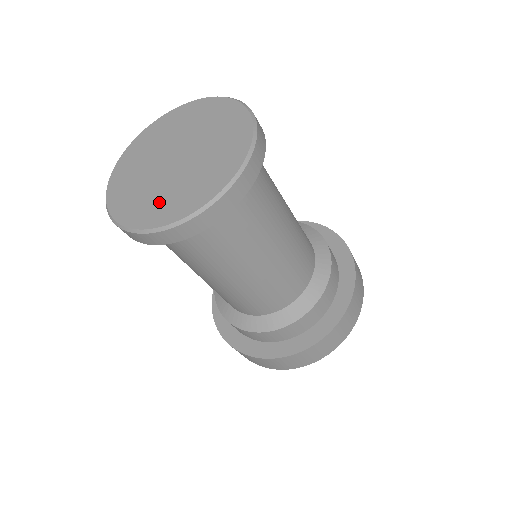
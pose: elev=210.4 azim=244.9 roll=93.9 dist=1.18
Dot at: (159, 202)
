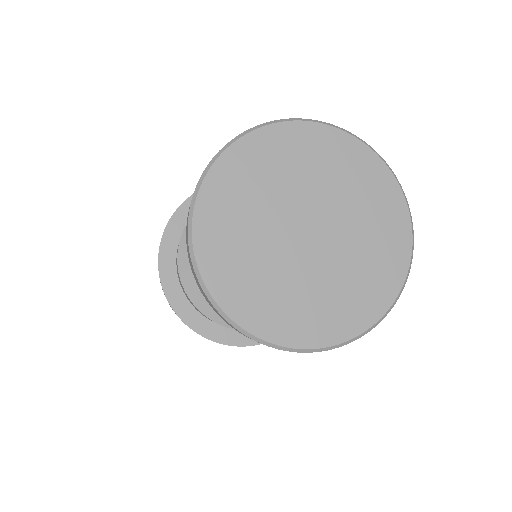
Dot at: (275, 298)
